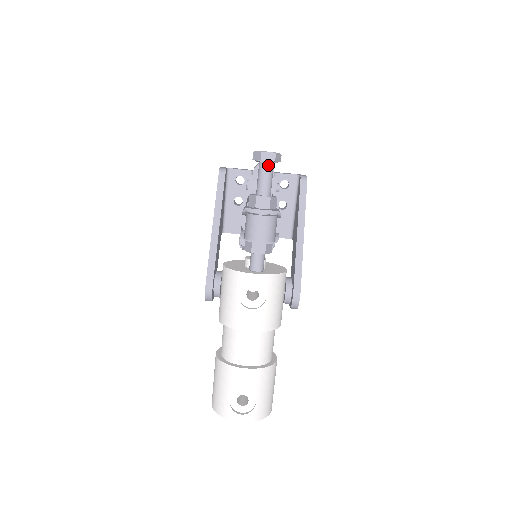
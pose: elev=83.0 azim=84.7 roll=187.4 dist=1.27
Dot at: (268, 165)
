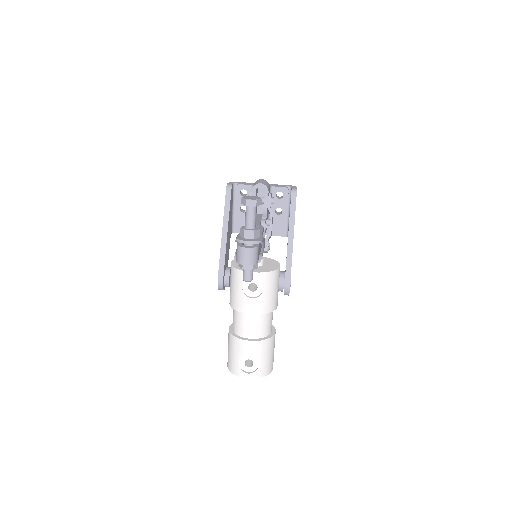
Dot at: (252, 208)
